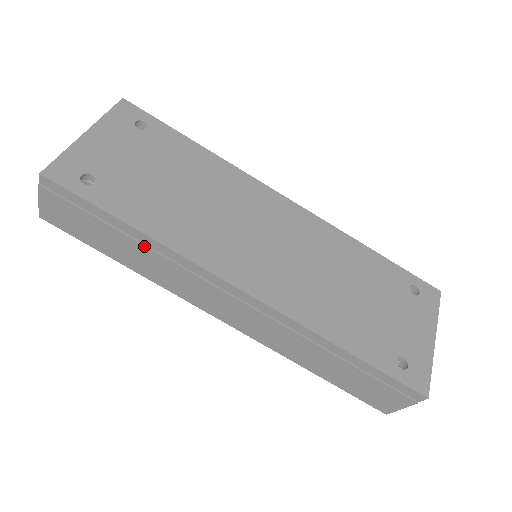
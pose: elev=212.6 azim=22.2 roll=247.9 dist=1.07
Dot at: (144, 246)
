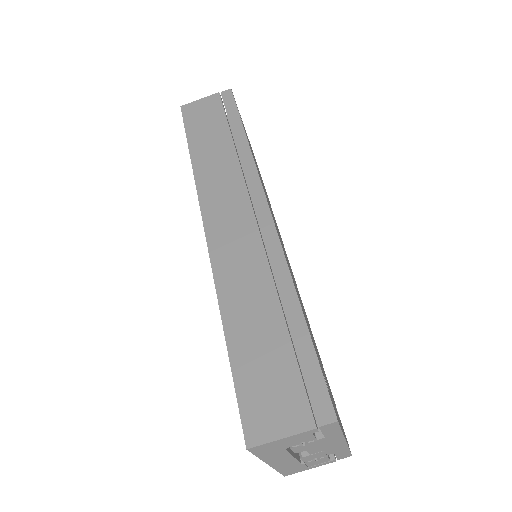
Dot at: (234, 148)
